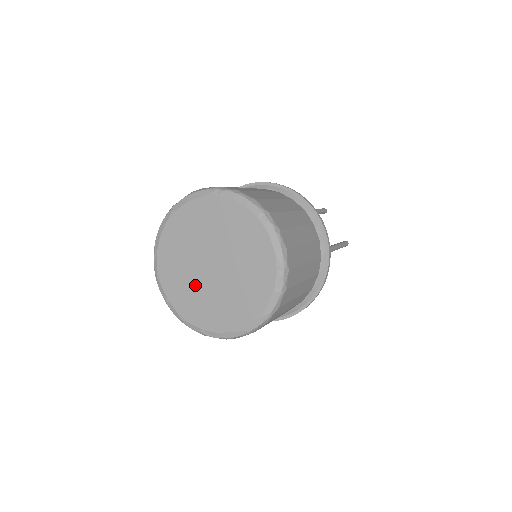
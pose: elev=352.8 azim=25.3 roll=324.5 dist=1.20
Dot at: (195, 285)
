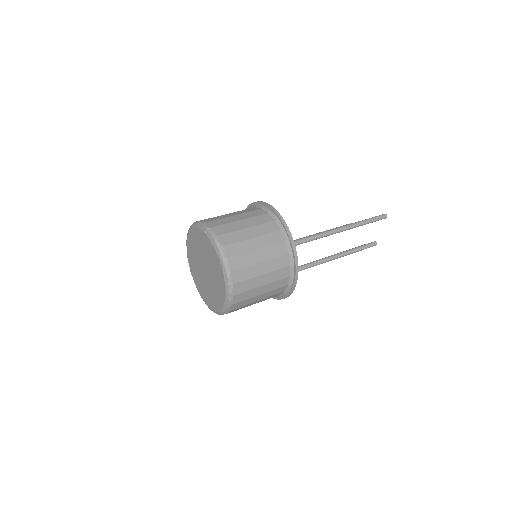
Dot at: (196, 261)
